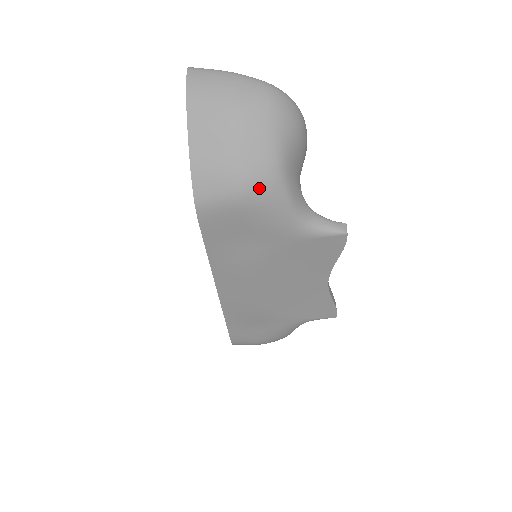
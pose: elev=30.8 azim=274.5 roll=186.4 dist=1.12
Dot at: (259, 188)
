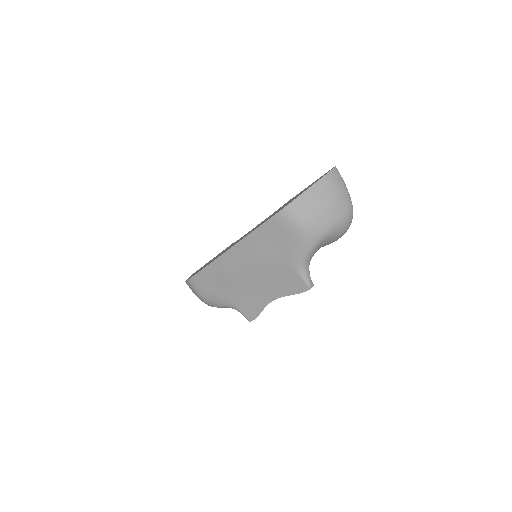
Dot at: (309, 233)
